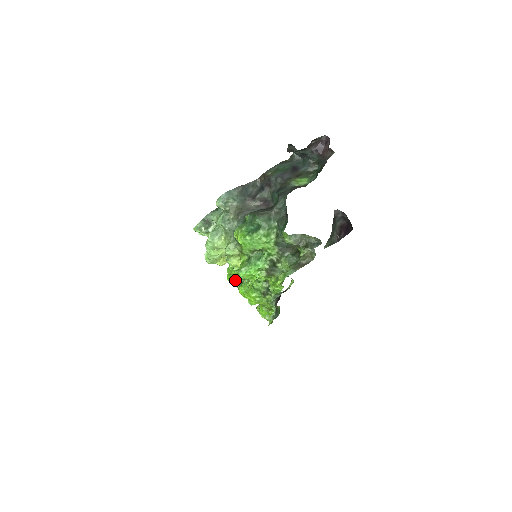
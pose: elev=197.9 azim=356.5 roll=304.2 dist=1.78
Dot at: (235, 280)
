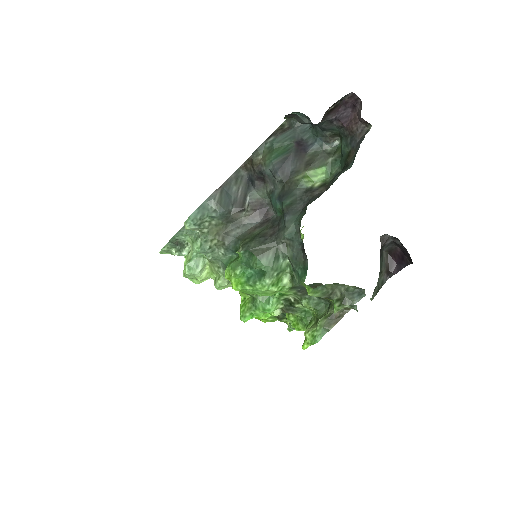
Dot at: occluded
